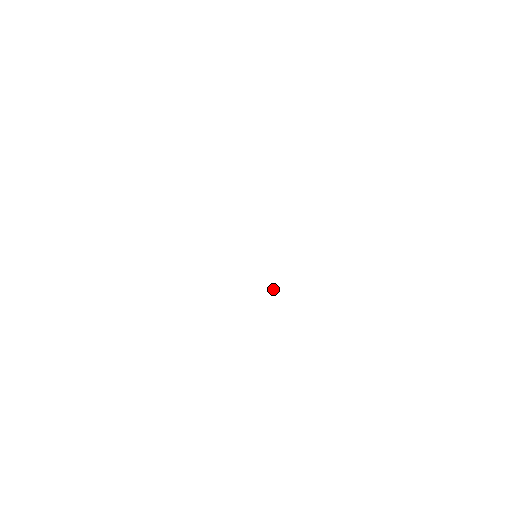
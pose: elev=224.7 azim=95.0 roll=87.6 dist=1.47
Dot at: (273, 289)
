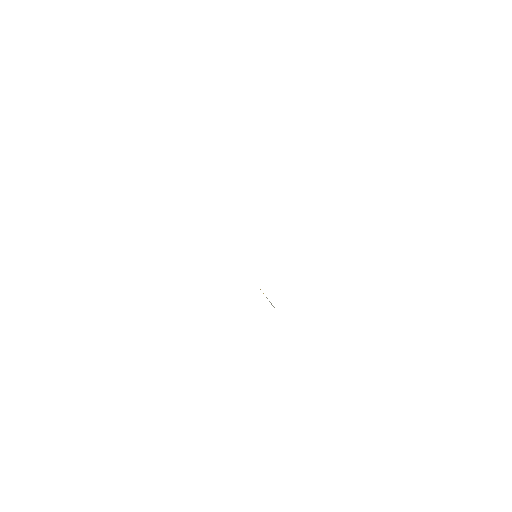
Dot at: (270, 302)
